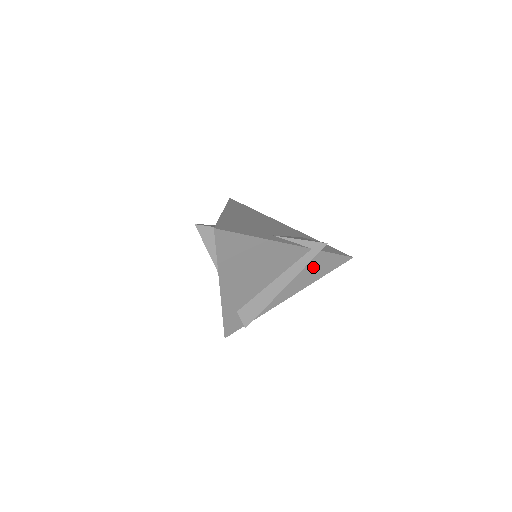
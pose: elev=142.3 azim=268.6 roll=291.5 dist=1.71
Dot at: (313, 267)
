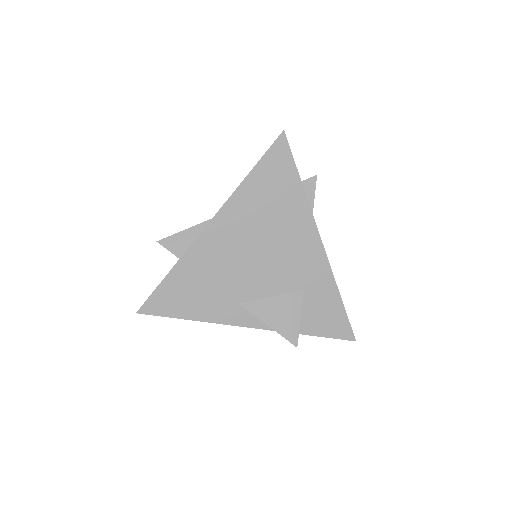
Dot at: occluded
